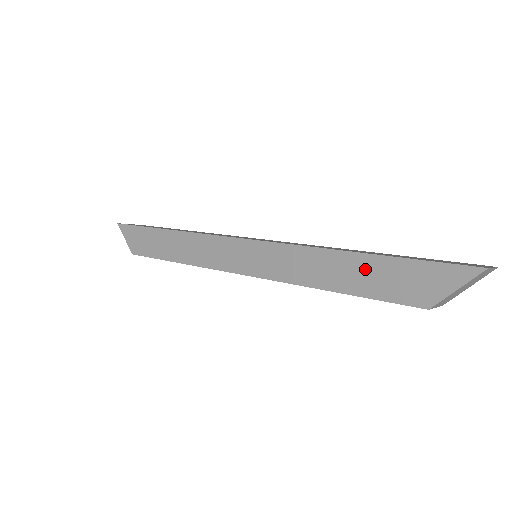
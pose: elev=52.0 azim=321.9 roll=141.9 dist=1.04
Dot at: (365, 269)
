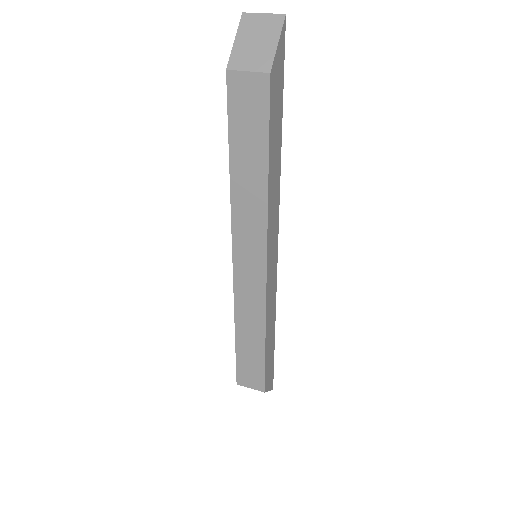
Dot at: occluded
